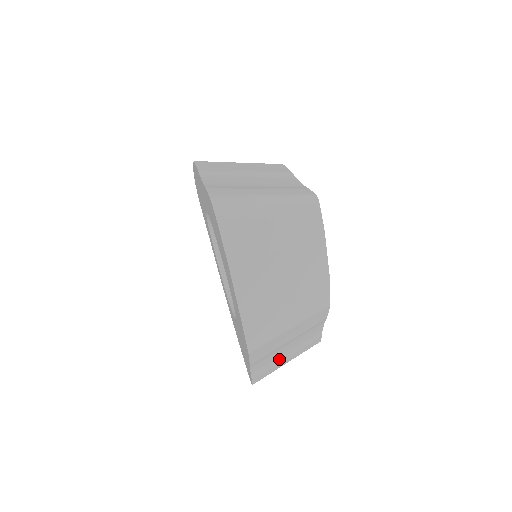
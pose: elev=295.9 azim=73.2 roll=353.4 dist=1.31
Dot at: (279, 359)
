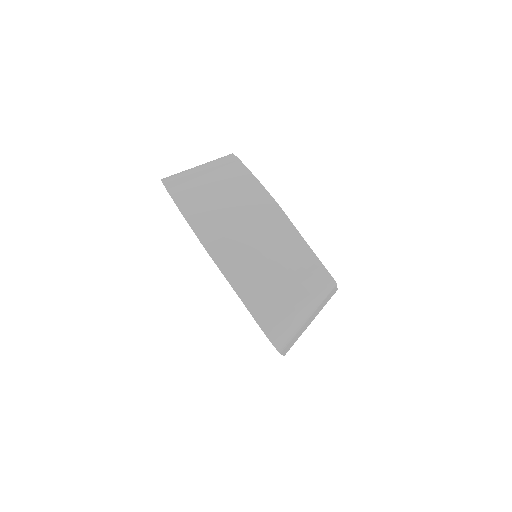
Dot at: occluded
